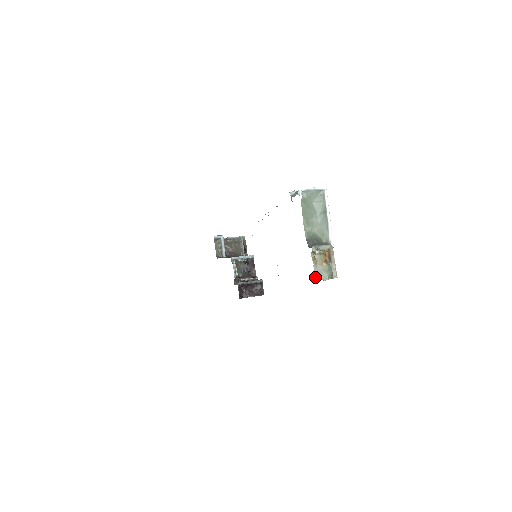
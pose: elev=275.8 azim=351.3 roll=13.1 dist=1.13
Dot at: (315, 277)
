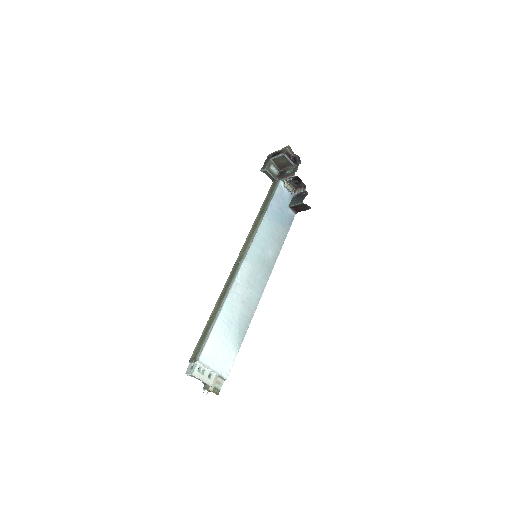
Dot at: occluded
